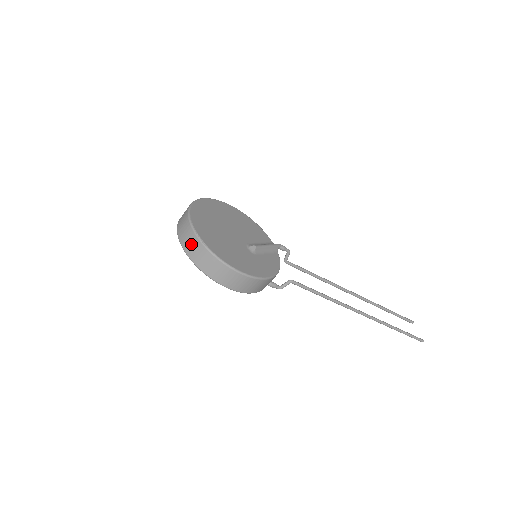
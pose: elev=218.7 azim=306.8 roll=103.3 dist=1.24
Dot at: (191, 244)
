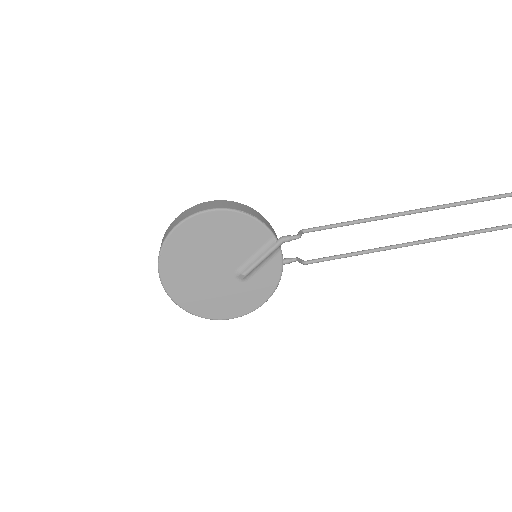
Dot at: occluded
